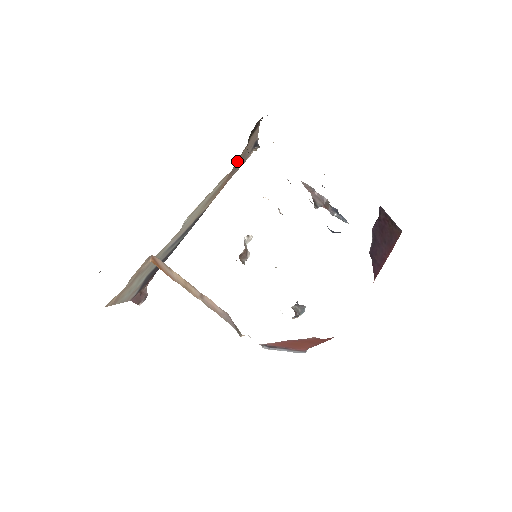
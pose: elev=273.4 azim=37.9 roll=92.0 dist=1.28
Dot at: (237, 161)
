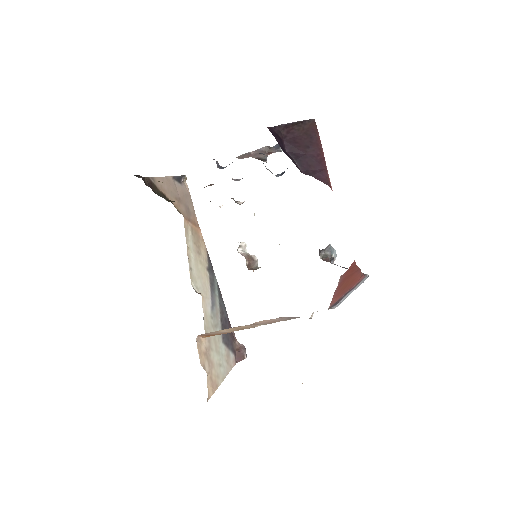
Dot at: (178, 209)
